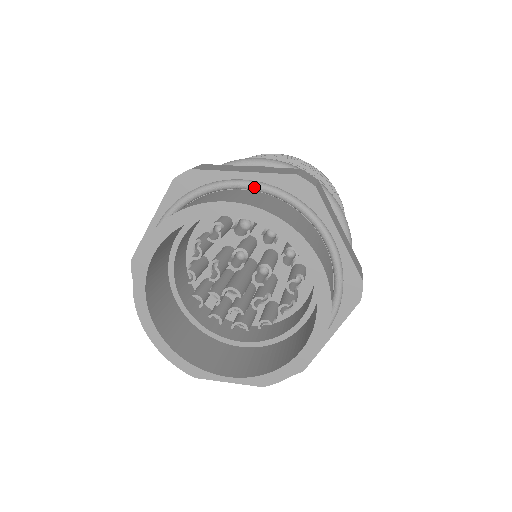
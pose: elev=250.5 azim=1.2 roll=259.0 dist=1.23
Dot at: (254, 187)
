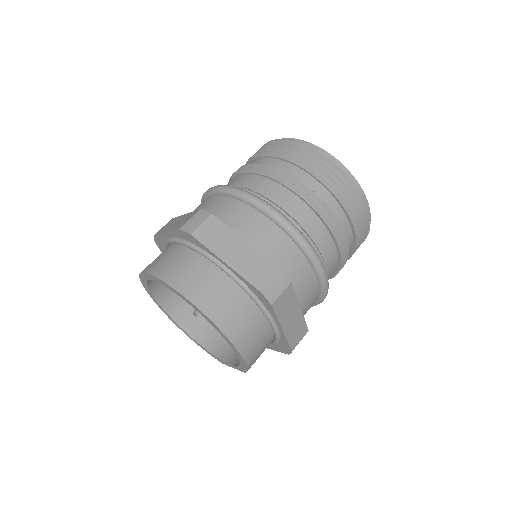
Dot at: (173, 242)
